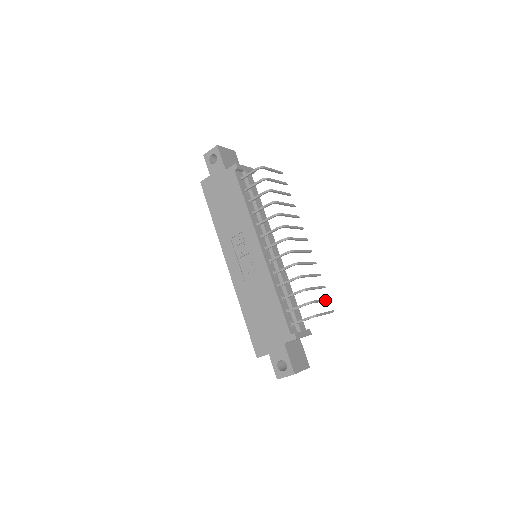
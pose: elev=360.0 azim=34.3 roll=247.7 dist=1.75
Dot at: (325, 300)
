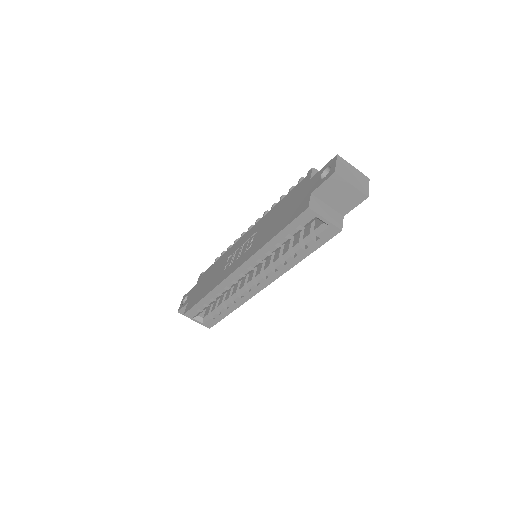
Dot at: occluded
